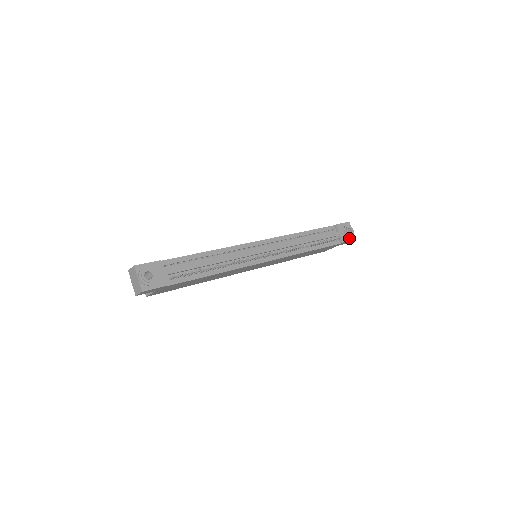
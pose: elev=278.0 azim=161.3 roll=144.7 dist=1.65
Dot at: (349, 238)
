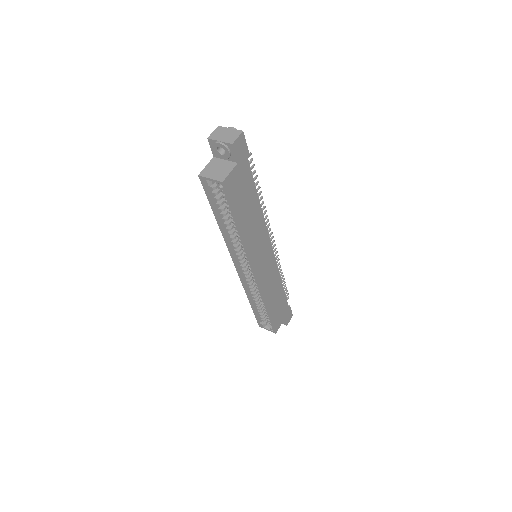
Dot at: occluded
